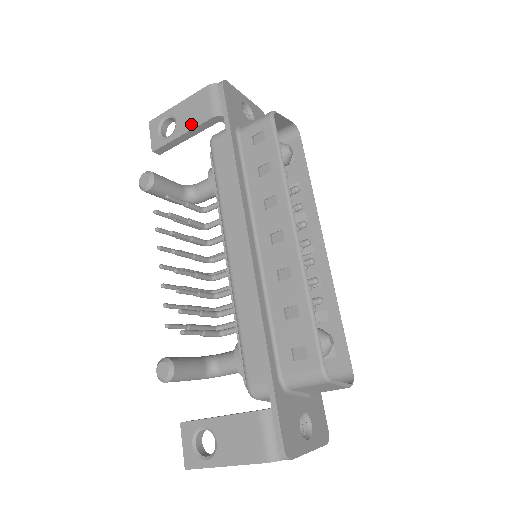
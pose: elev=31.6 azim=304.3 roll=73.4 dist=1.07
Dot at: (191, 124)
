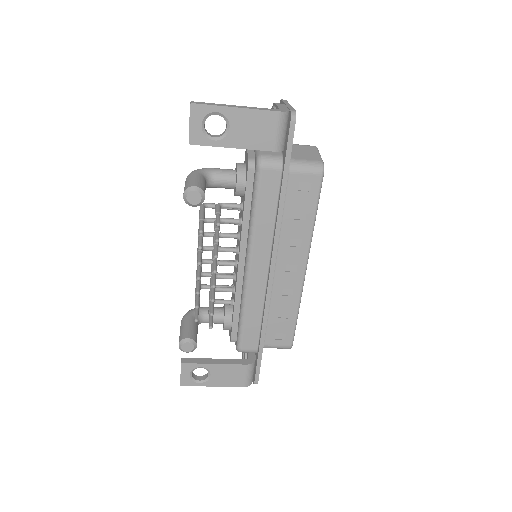
Dot at: (248, 143)
